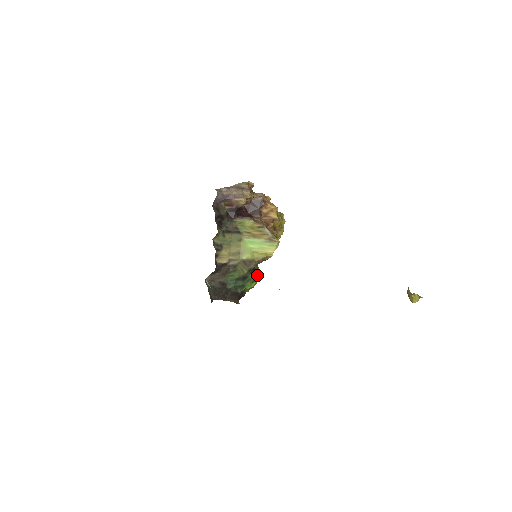
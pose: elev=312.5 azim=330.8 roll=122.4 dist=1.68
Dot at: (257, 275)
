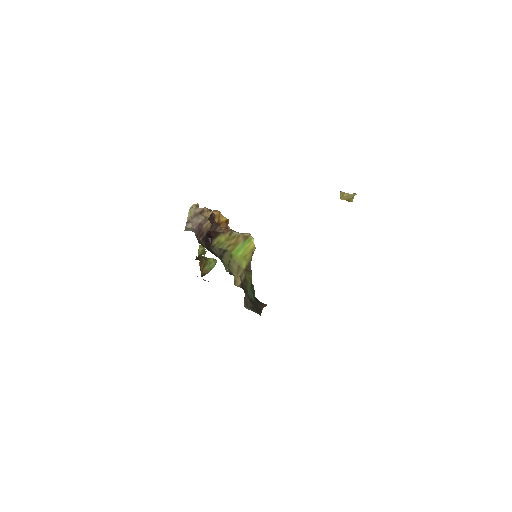
Dot at: occluded
